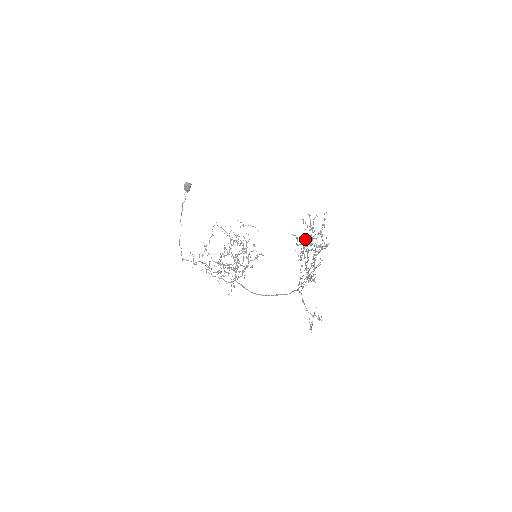
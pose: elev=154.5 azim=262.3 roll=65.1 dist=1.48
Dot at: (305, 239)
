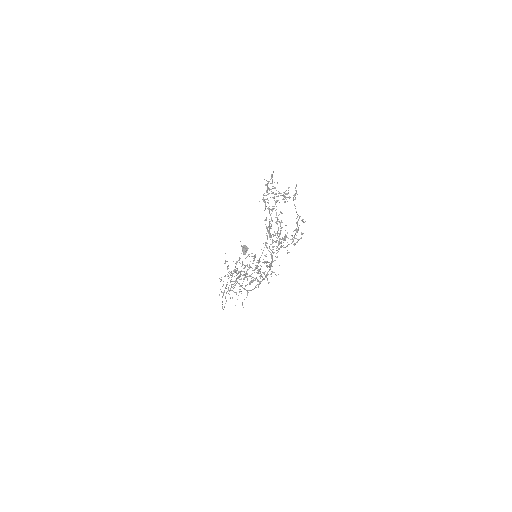
Dot at: (272, 197)
